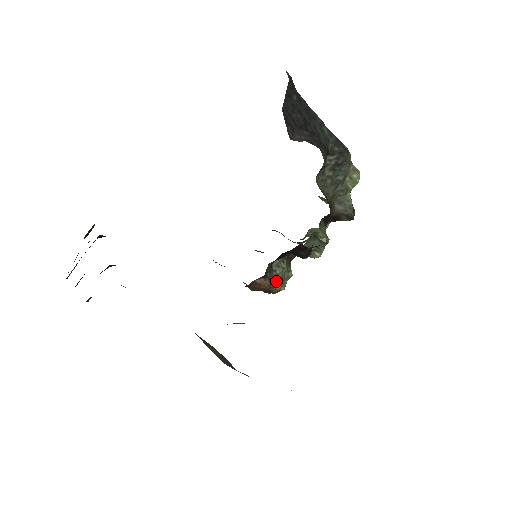
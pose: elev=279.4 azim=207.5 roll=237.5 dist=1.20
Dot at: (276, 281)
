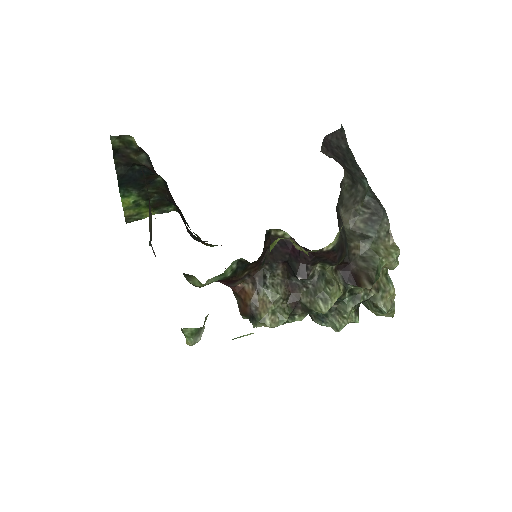
Dot at: (264, 304)
